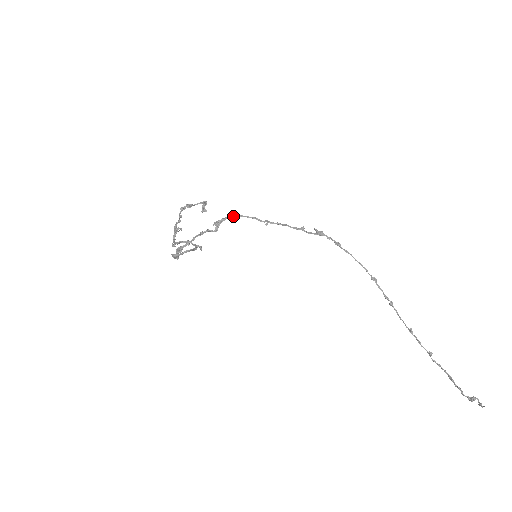
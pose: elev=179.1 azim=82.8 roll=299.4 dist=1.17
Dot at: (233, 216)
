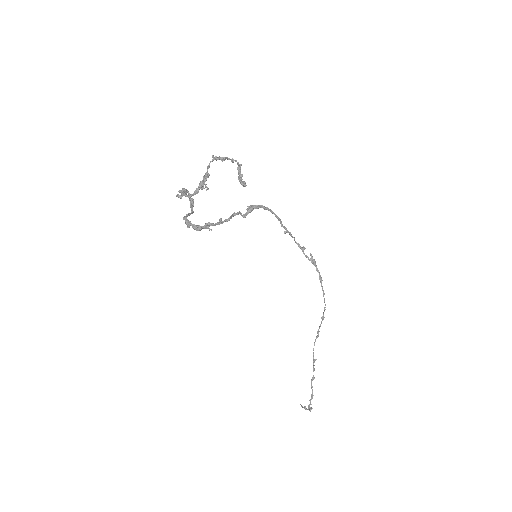
Dot at: (265, 207)
